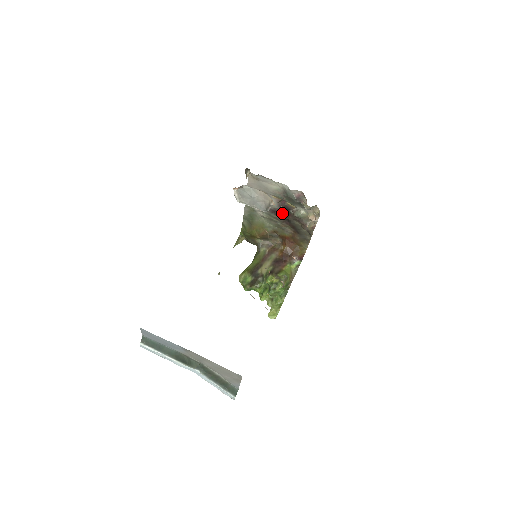
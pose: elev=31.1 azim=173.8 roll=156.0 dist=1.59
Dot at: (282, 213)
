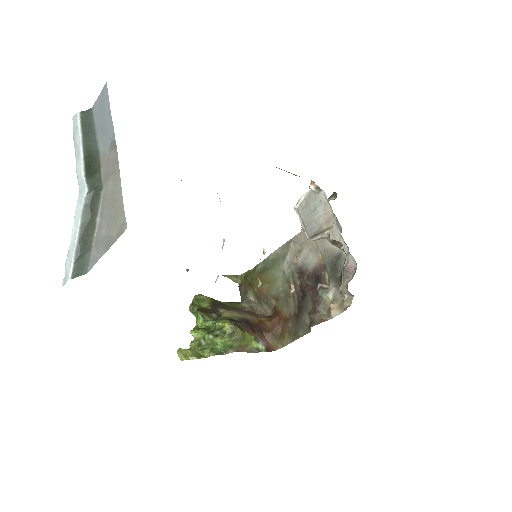
Dot at: (308, 281)
